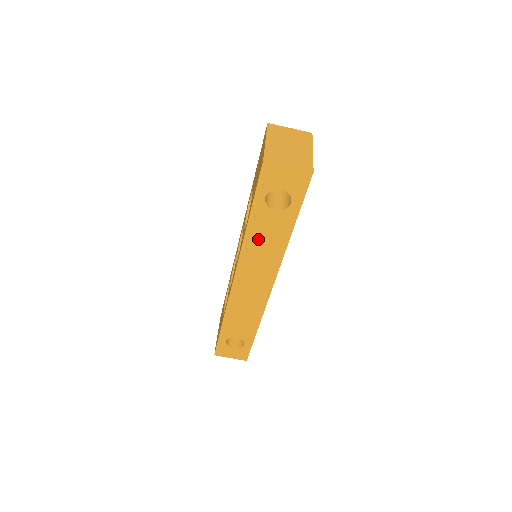
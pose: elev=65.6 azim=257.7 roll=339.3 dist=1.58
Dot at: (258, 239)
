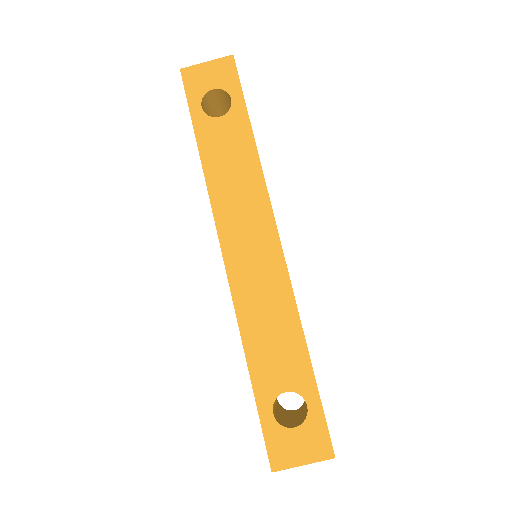
Dot at: (221, 167)
